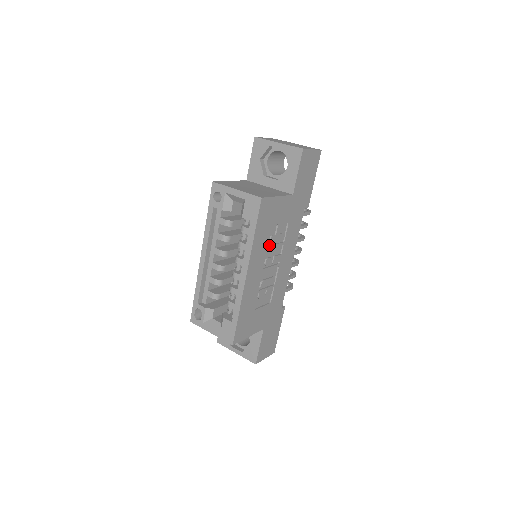
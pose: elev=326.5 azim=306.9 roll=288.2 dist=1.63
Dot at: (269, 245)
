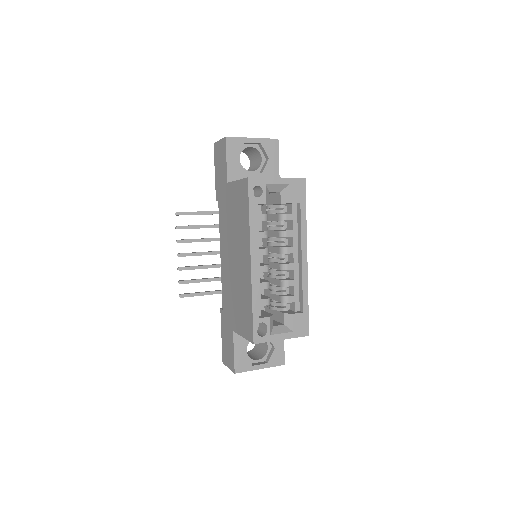
Dot at: occluded
